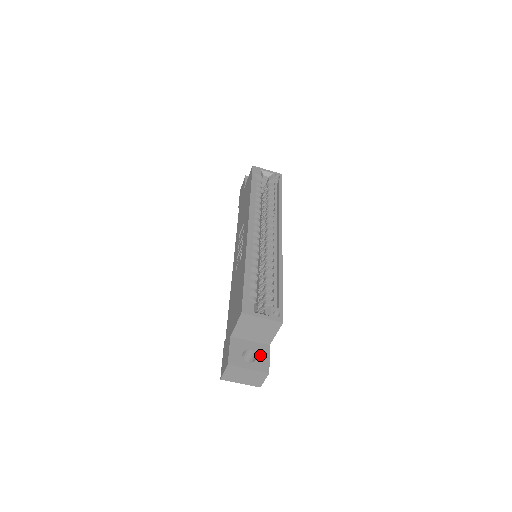
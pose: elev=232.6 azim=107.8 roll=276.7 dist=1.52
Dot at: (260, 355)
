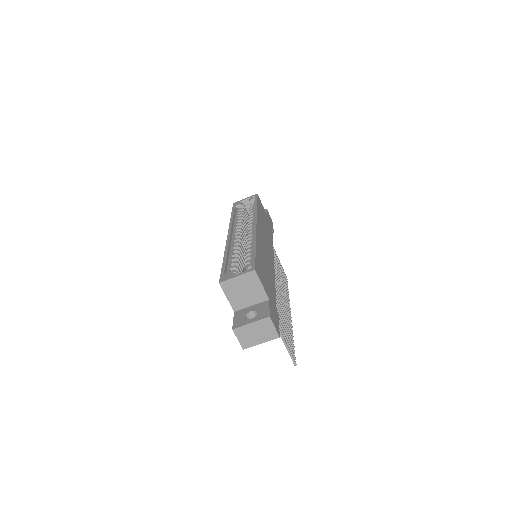
Dot at: (260, 310)
